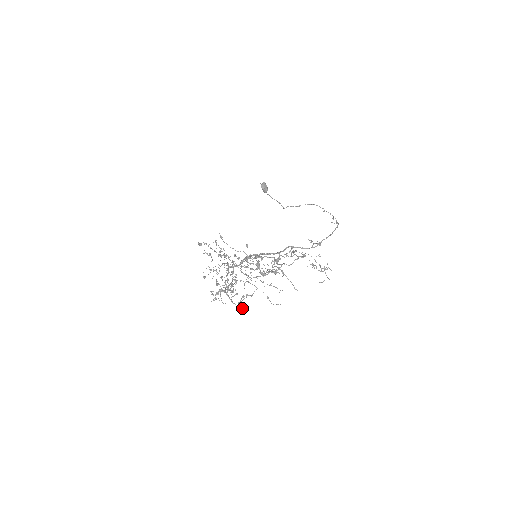
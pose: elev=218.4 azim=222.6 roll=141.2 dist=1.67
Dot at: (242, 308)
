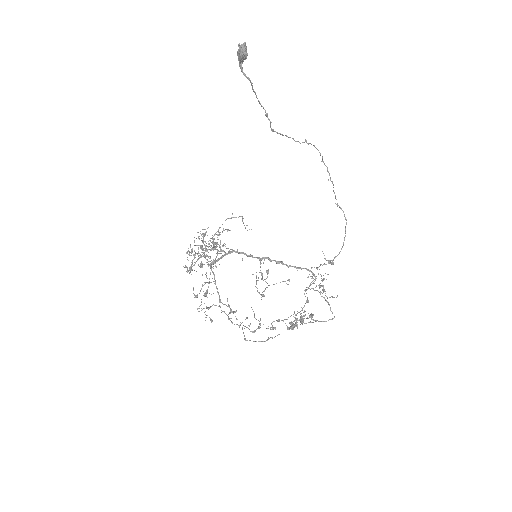
Dot at: occluded
